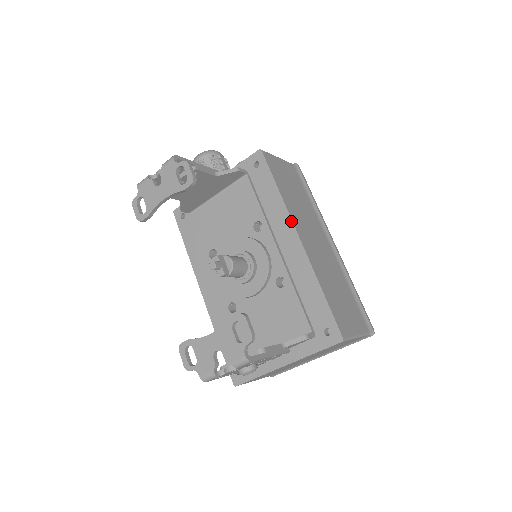
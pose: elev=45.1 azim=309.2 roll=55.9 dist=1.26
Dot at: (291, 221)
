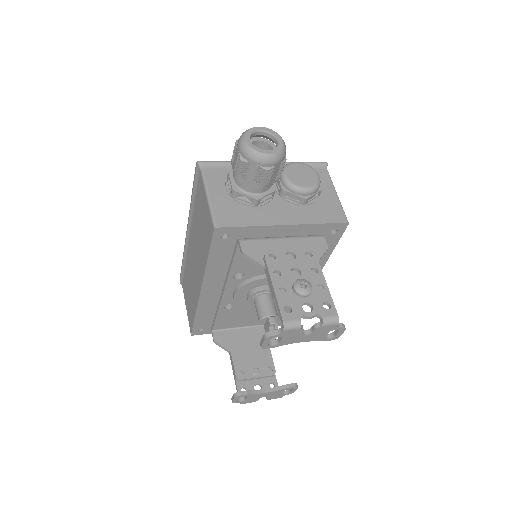
Dot at: occluded
